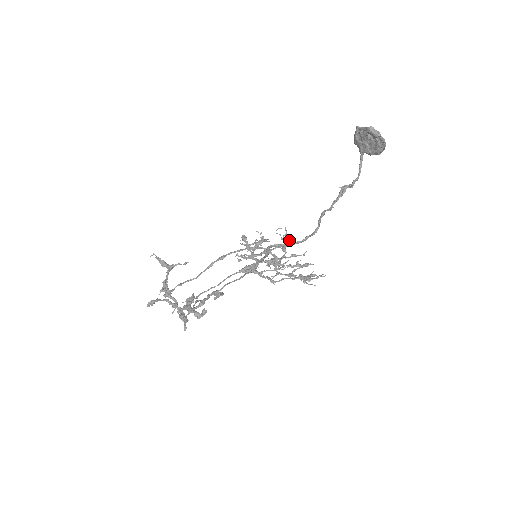
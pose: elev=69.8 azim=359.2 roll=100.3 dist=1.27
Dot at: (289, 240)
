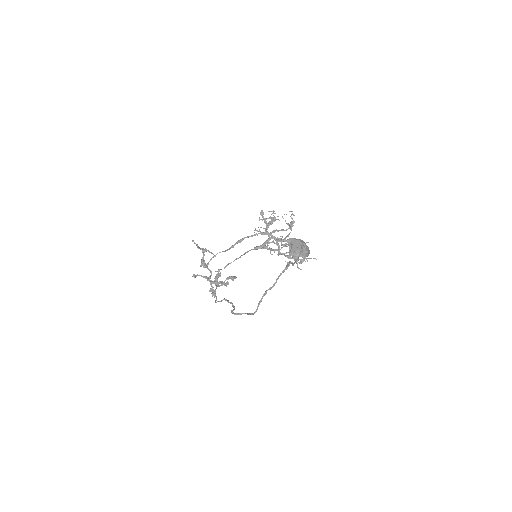
Dot at: (291, 226)
